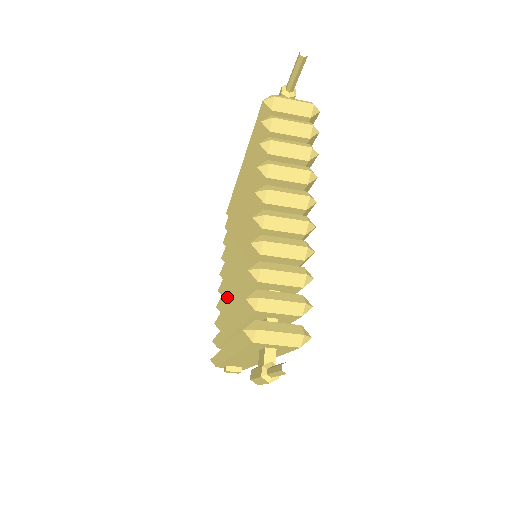
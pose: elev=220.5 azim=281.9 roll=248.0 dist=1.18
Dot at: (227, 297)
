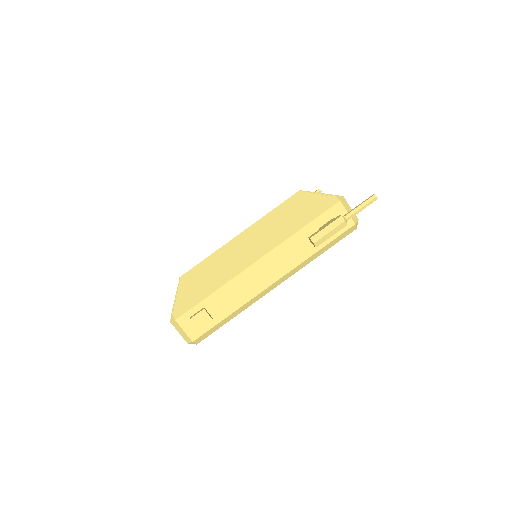
Dot at: occluded
